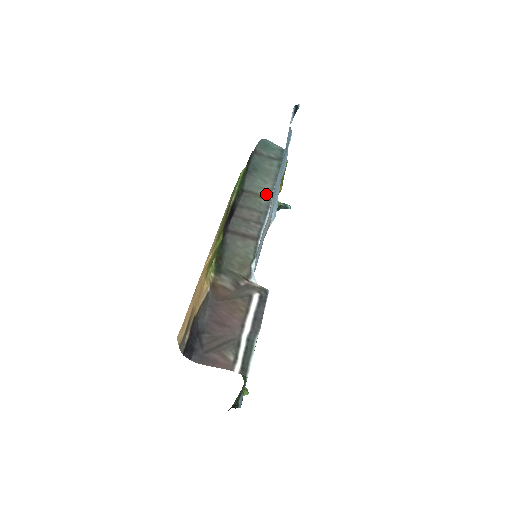
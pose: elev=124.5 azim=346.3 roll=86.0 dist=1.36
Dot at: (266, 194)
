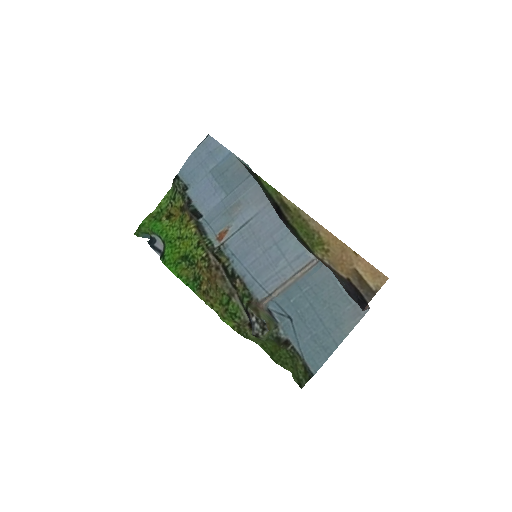
Dot at: occluded
